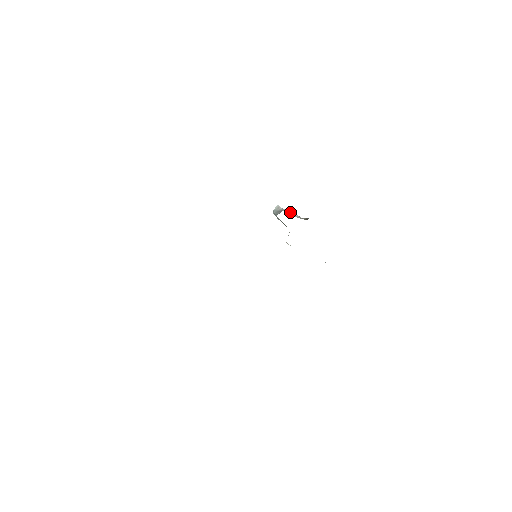
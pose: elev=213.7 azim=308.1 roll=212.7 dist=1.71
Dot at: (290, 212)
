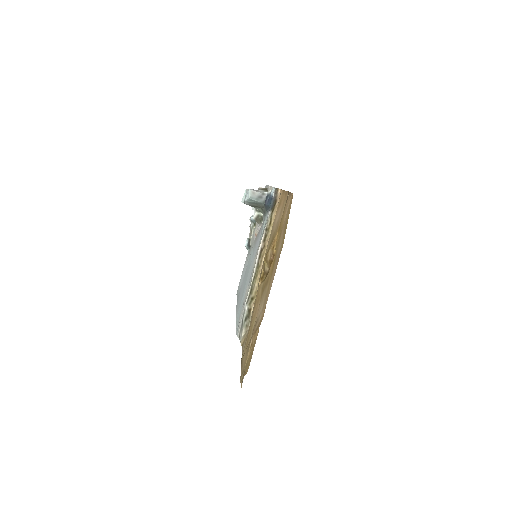
Dot at: occluded
